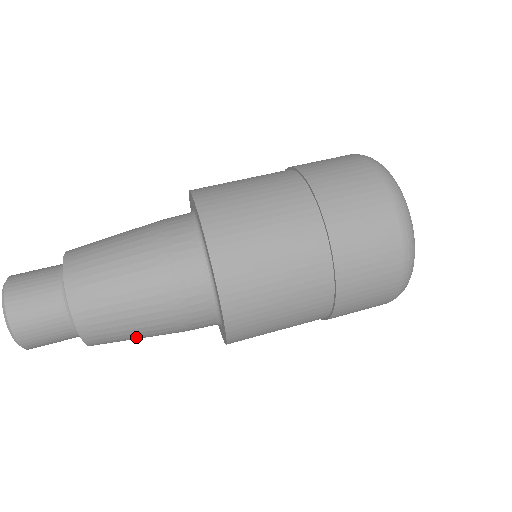
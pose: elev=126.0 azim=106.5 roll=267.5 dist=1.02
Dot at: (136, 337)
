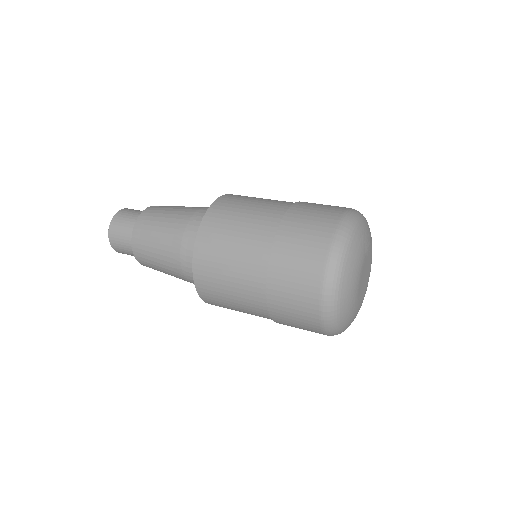
Dot at: (158, 264)
